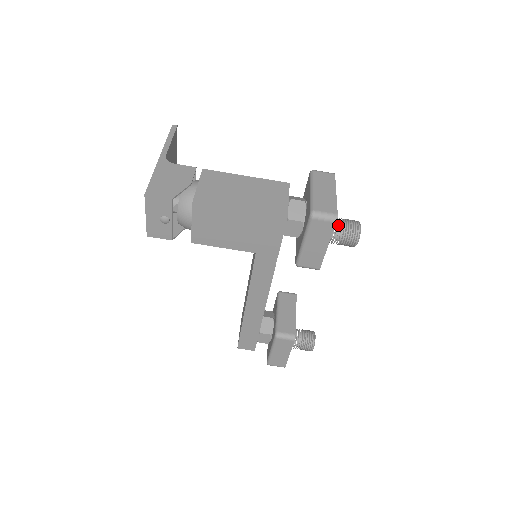
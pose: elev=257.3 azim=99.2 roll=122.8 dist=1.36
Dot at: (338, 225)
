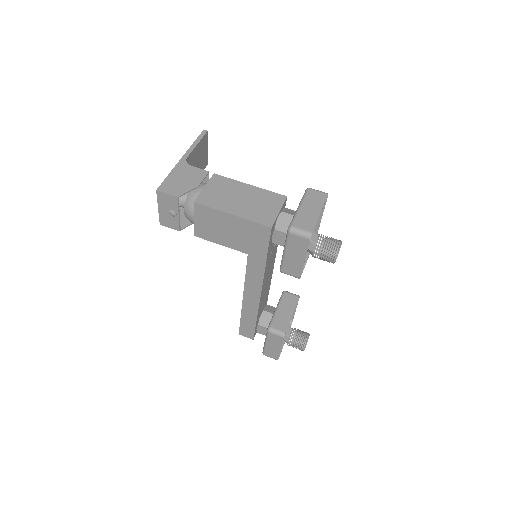
Dot at: (319, 242)
